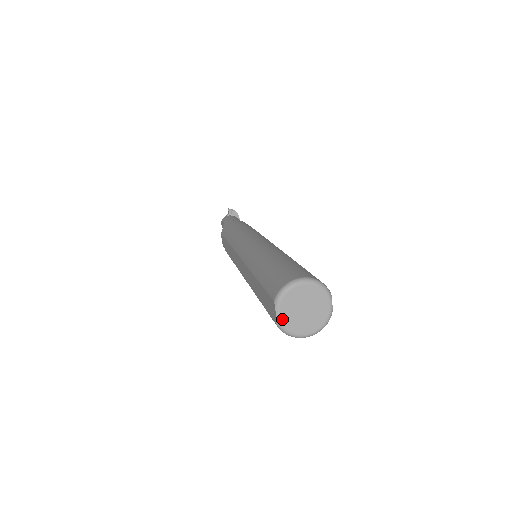
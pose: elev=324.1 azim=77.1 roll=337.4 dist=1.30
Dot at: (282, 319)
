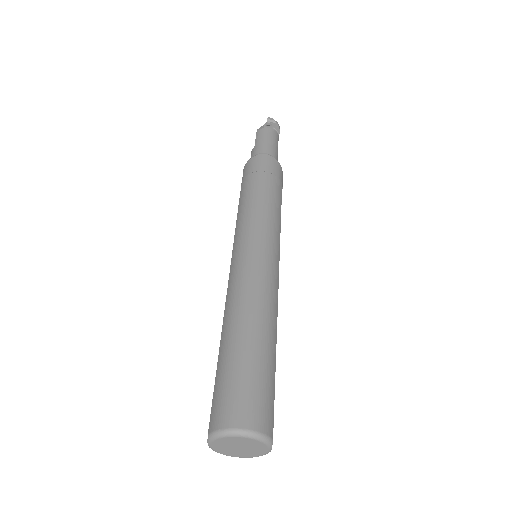
Dot at: (214, 448)
